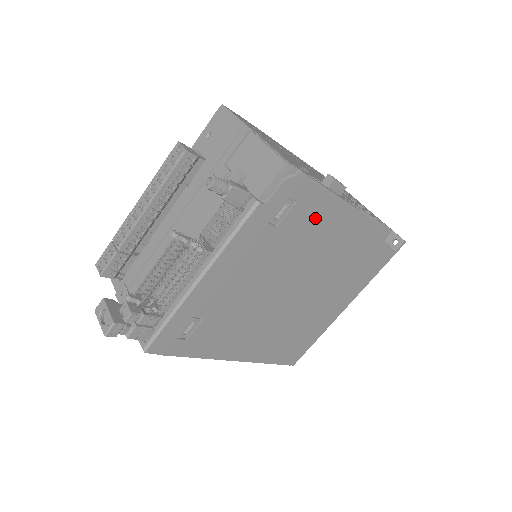
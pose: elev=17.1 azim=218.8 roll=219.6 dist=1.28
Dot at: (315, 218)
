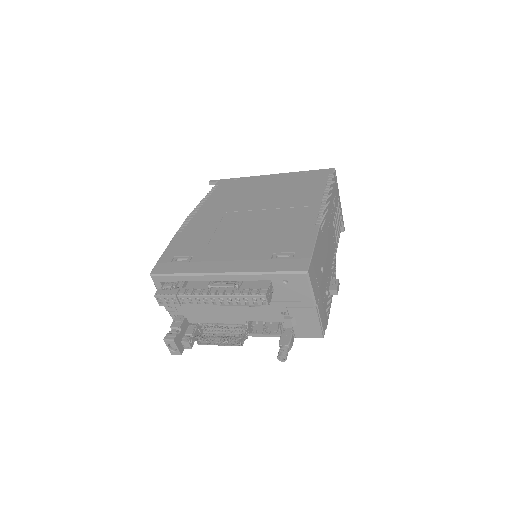
Dot at: occluded
